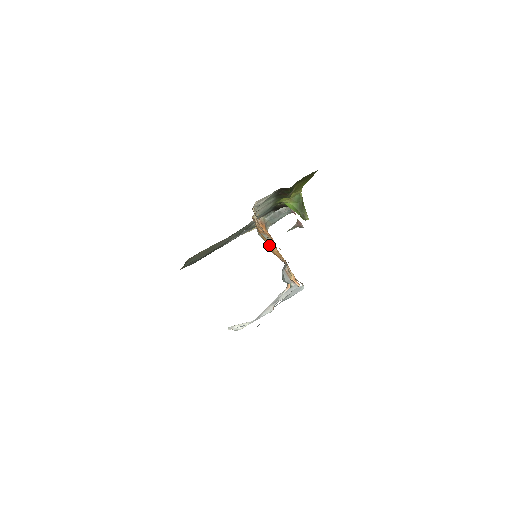
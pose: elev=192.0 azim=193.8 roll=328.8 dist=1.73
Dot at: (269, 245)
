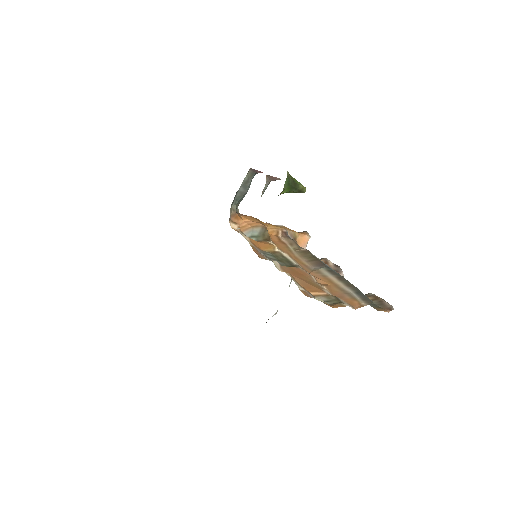
Dot at: (276, 247)
